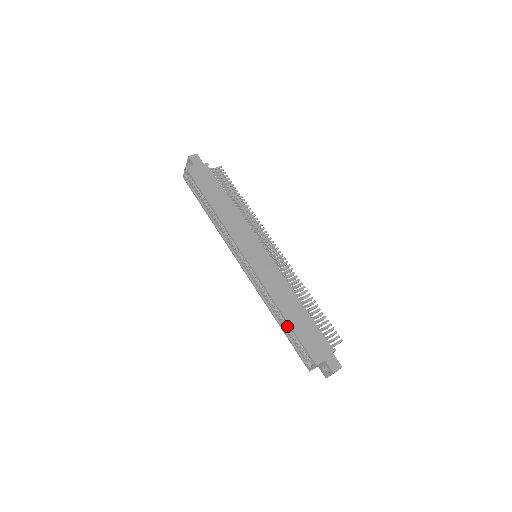
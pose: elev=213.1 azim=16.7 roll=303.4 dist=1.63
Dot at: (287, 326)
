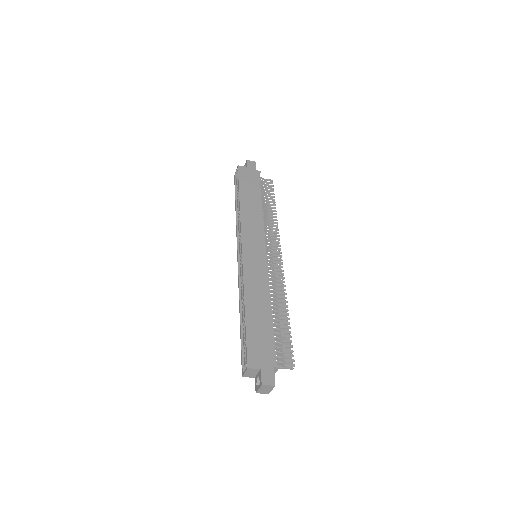
Dot at: occluded
